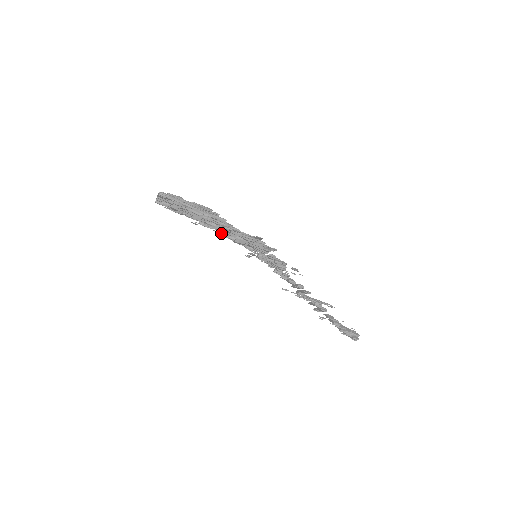
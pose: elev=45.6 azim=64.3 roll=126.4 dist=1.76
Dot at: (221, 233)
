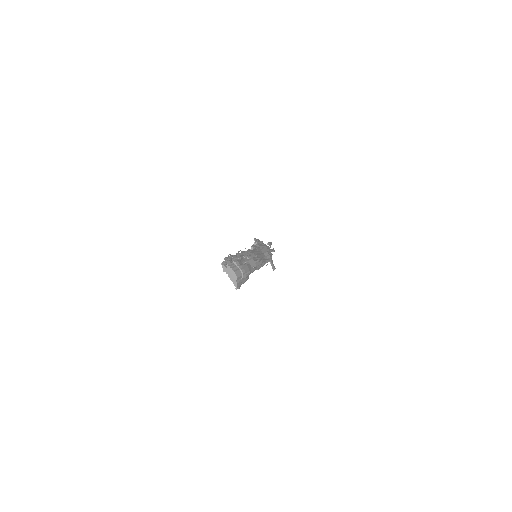
Dot at: occluded
